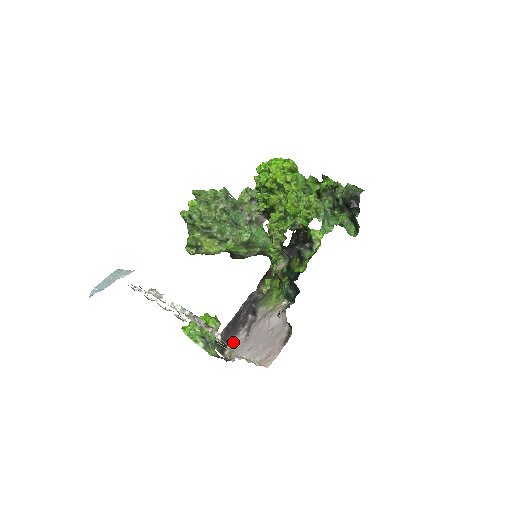
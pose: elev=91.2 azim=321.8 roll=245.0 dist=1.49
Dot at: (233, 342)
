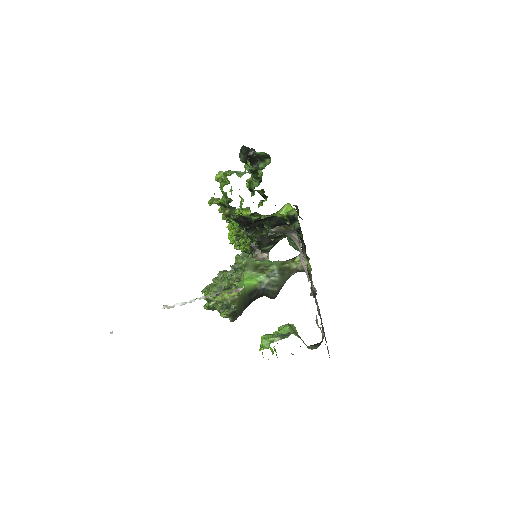
Dot at: occluded
